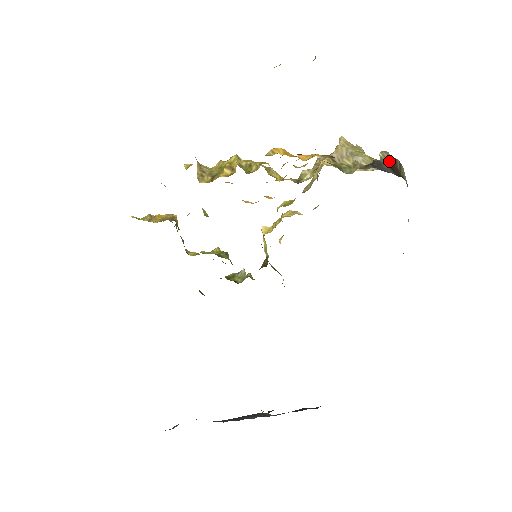
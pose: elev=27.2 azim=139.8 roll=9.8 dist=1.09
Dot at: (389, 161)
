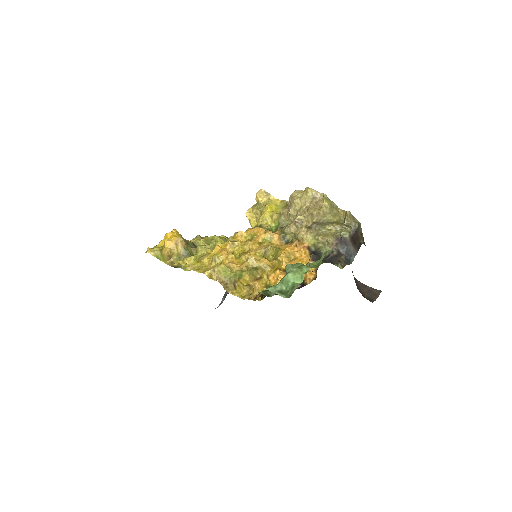
Dot at: (351, 229)
